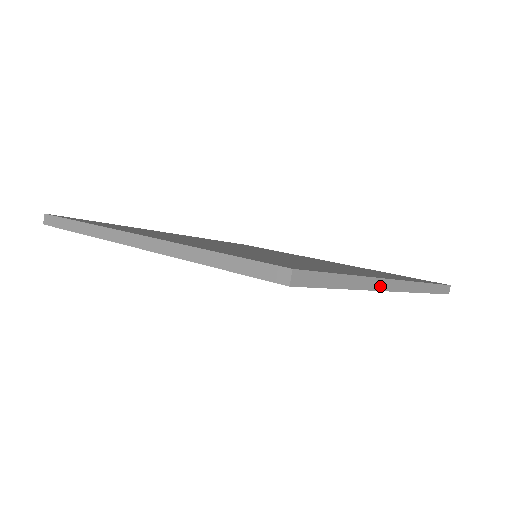
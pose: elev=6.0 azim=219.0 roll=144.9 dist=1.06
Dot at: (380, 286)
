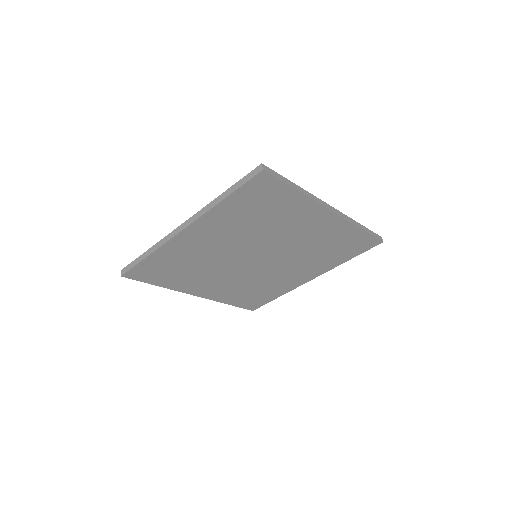
Dot at: (320, 202)
